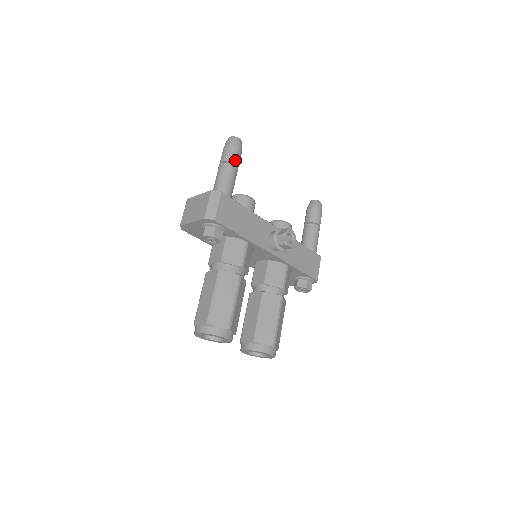
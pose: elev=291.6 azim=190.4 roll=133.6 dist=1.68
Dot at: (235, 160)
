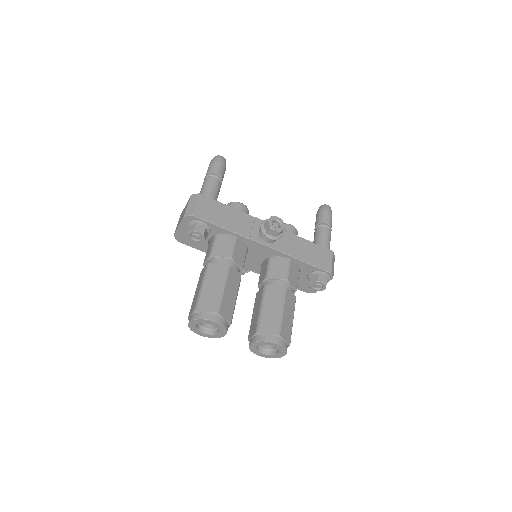
Dot at: (216, 171)
